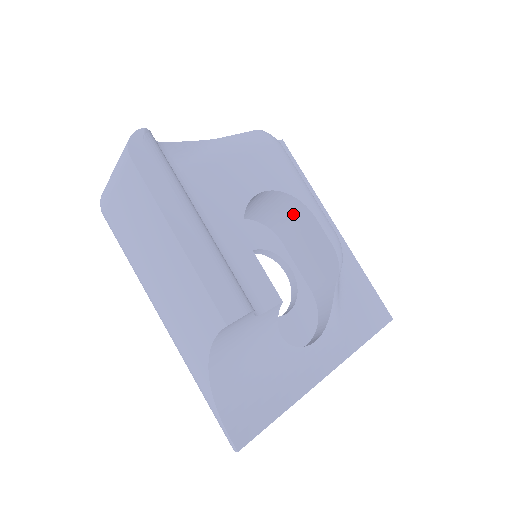
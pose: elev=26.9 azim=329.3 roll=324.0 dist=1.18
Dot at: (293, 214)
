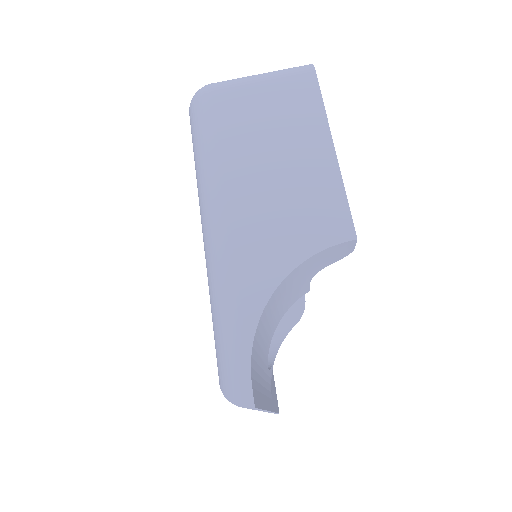
Dot at: occluded
